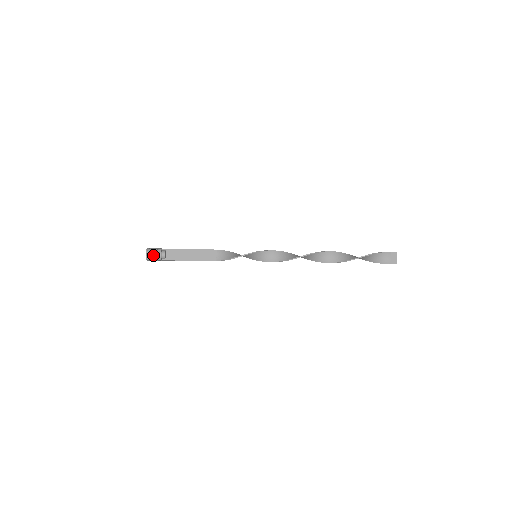
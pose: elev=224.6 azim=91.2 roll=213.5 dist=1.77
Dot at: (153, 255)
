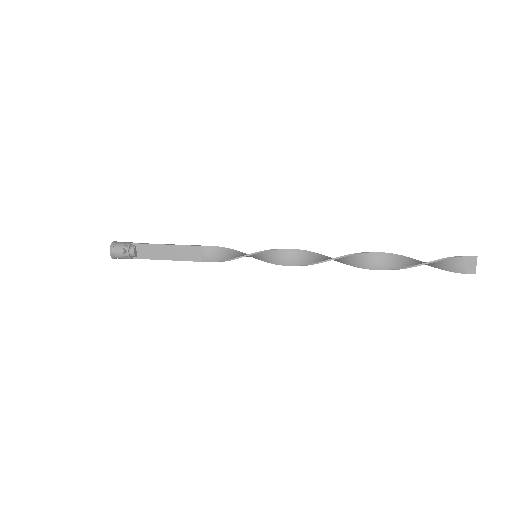
Dot at: (119, 254)
